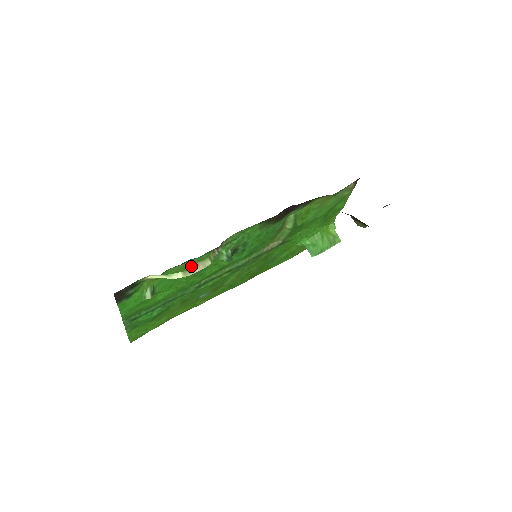
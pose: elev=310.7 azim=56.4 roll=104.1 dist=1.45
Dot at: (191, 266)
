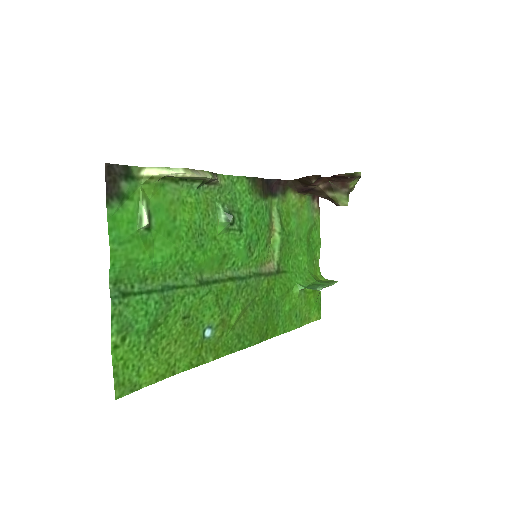
Dot at: (189, 205)
